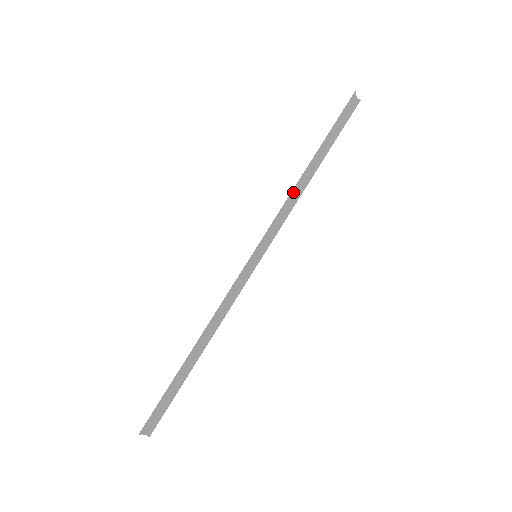
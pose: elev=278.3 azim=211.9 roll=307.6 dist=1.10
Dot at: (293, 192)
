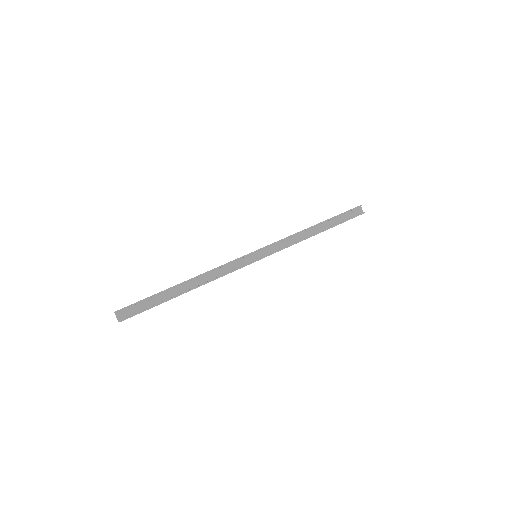
Dot at: (298, 235)
